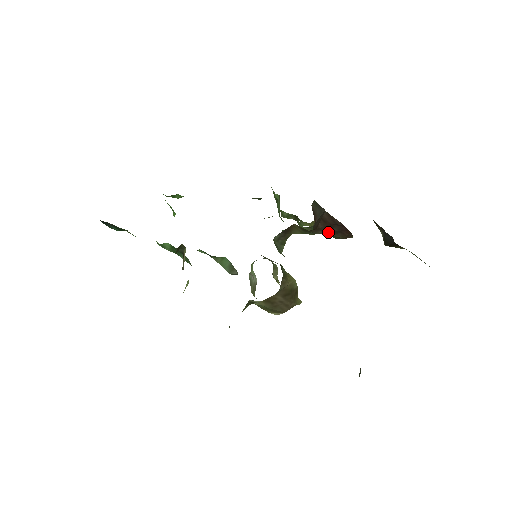
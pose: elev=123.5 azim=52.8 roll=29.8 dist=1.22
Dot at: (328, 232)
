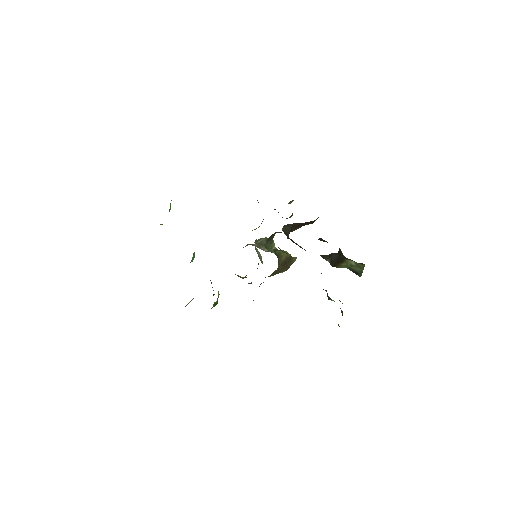
Dot at: (300, 227)
